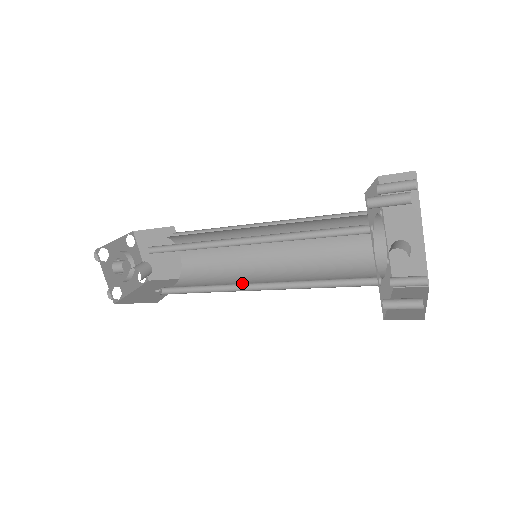
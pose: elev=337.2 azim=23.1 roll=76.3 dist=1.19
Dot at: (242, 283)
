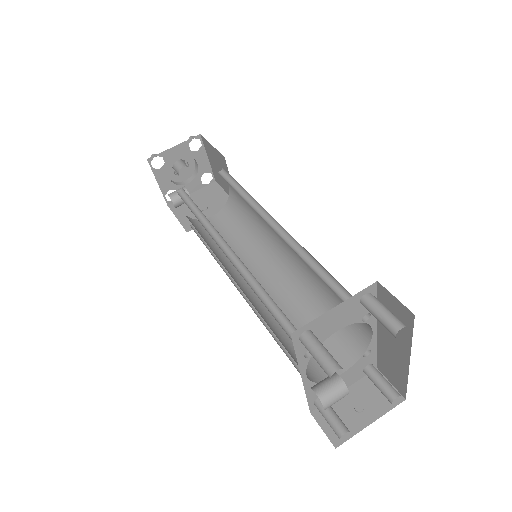
Dot at: (250, 263)
